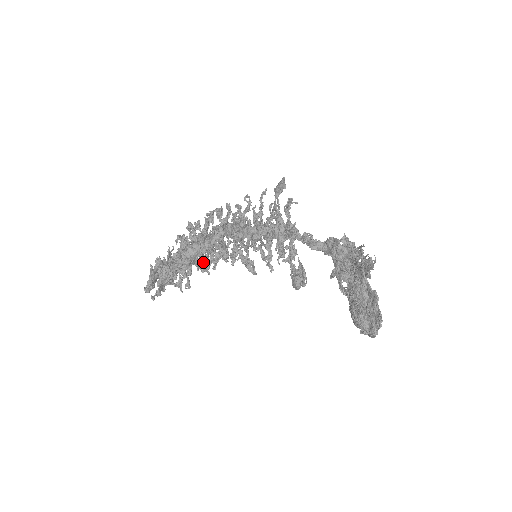
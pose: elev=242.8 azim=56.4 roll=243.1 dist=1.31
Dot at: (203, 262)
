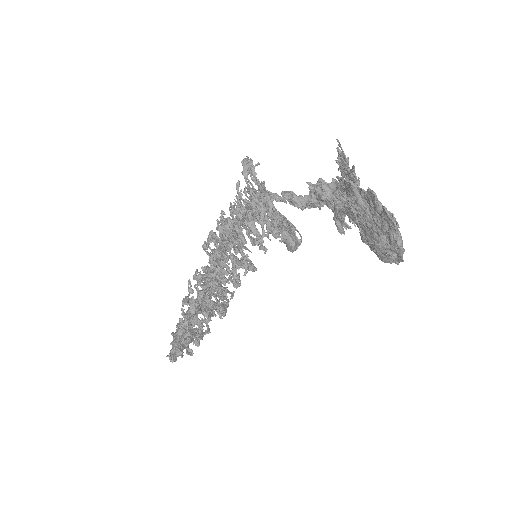
Dot at: (206, 290)
